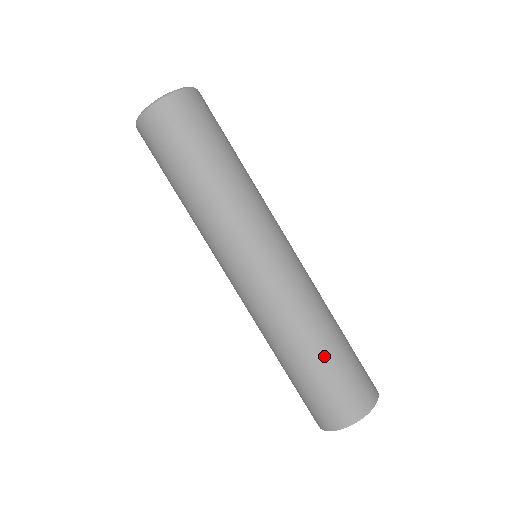
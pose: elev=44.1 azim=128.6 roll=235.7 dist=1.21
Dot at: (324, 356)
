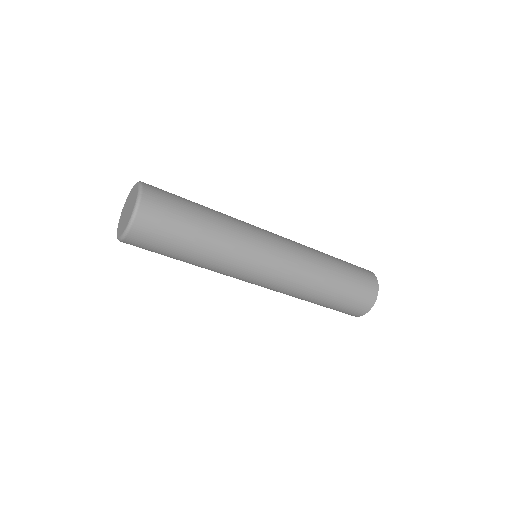
Dot at: (337, 289)
